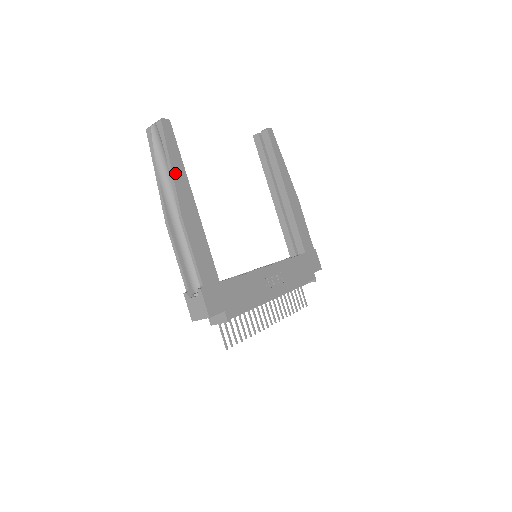
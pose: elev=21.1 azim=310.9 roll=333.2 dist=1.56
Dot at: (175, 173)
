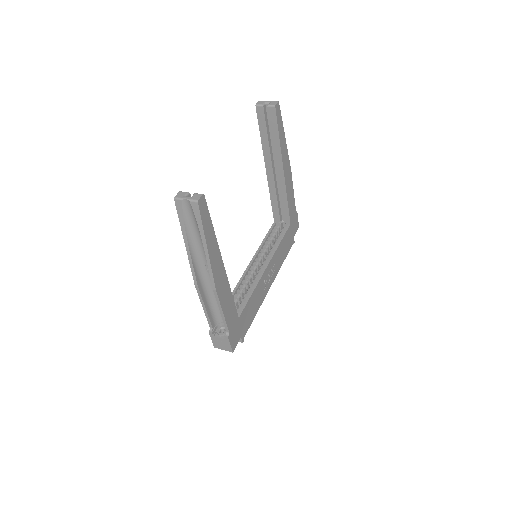
Dot at: (210, 252)
